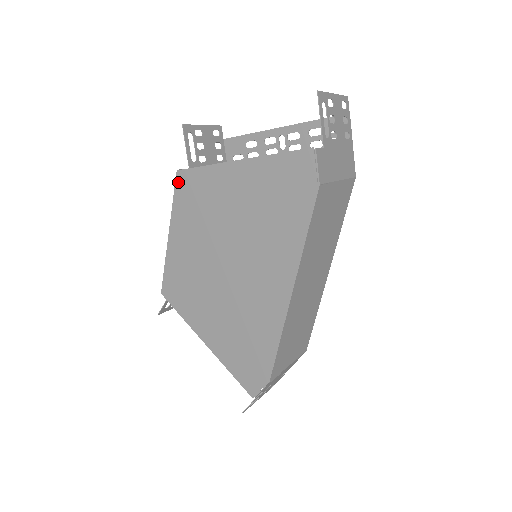
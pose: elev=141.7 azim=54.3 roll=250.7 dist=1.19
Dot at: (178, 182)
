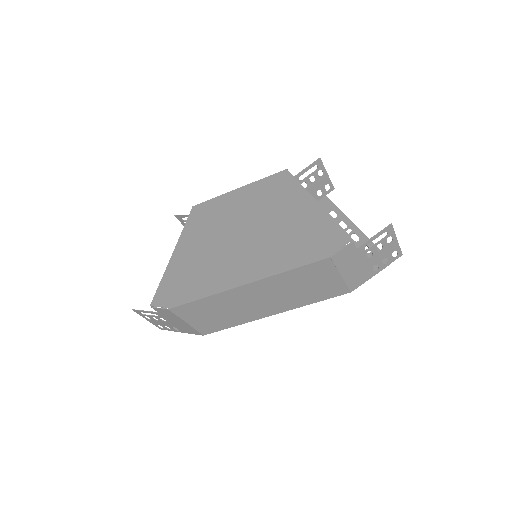
Dot at: (279, 174)
